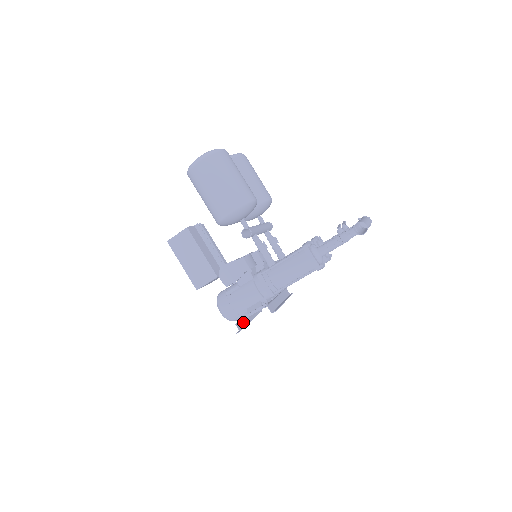
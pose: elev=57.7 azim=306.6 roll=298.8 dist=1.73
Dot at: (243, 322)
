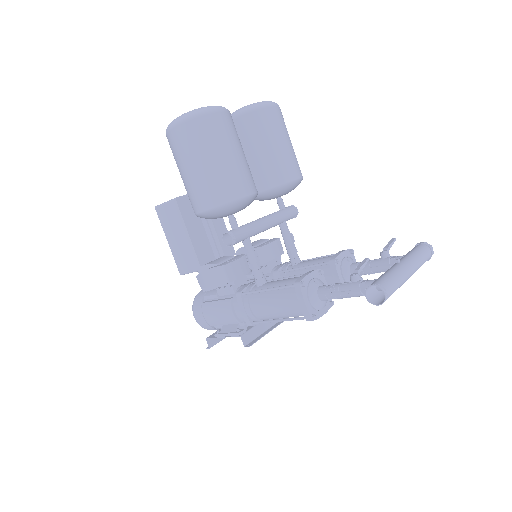
Dot at: occluded
